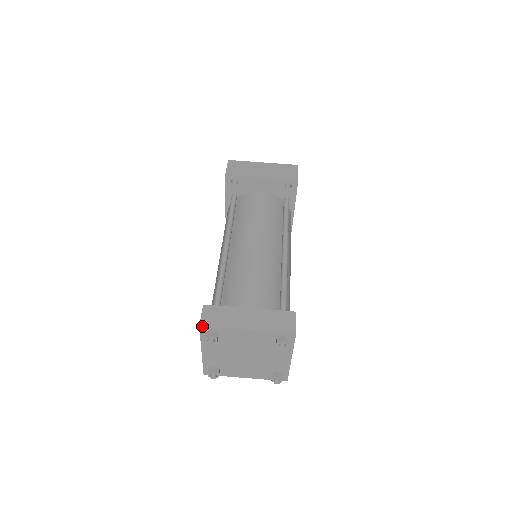
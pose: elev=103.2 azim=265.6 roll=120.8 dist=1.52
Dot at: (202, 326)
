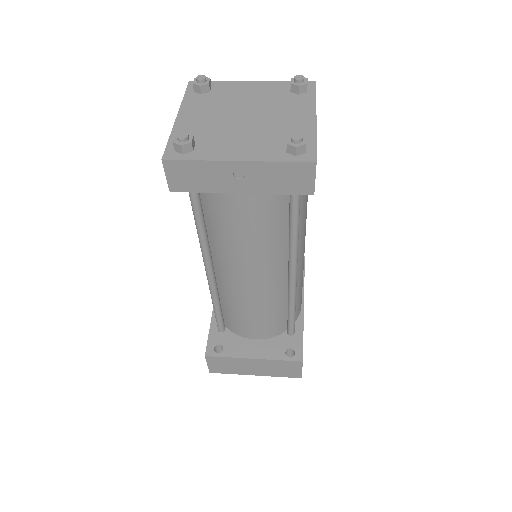
Dot at: occluded
